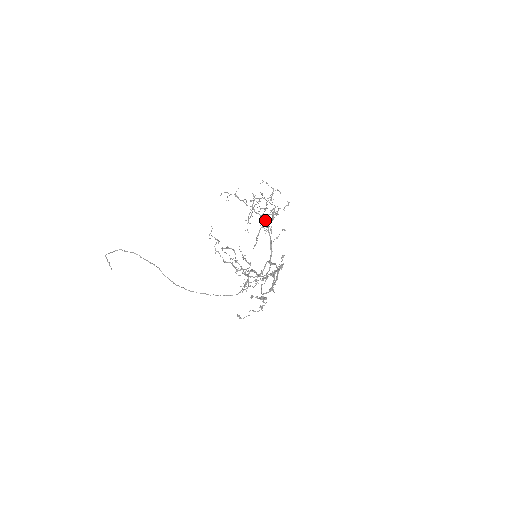
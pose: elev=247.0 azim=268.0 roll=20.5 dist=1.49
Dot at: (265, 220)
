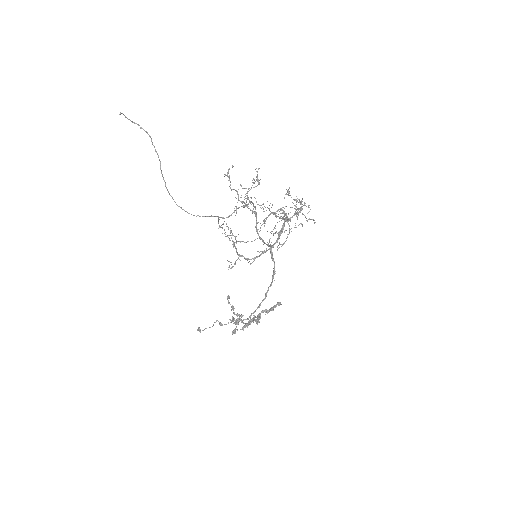
Dot at: (284, 218)
